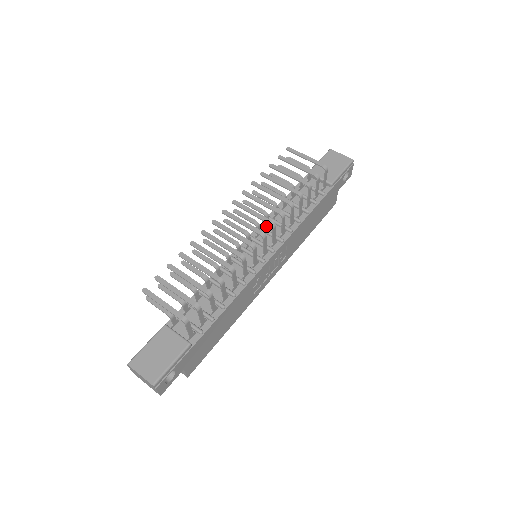
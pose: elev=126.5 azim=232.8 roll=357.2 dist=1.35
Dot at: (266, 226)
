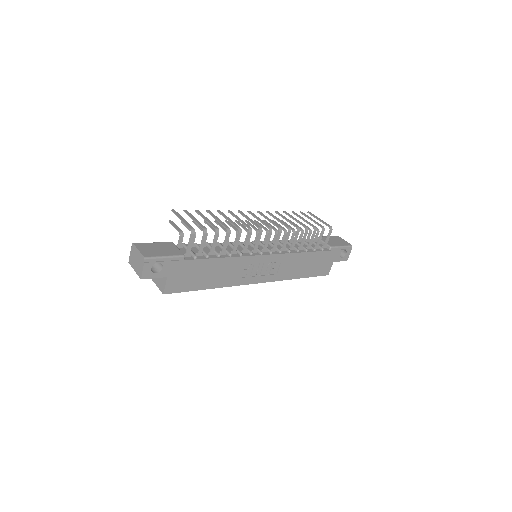
Dot at: occluded
